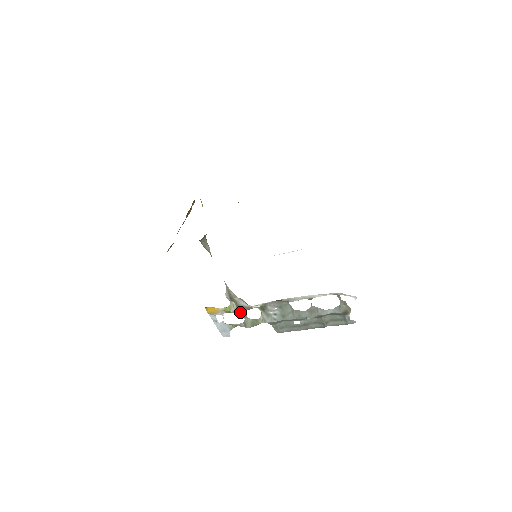
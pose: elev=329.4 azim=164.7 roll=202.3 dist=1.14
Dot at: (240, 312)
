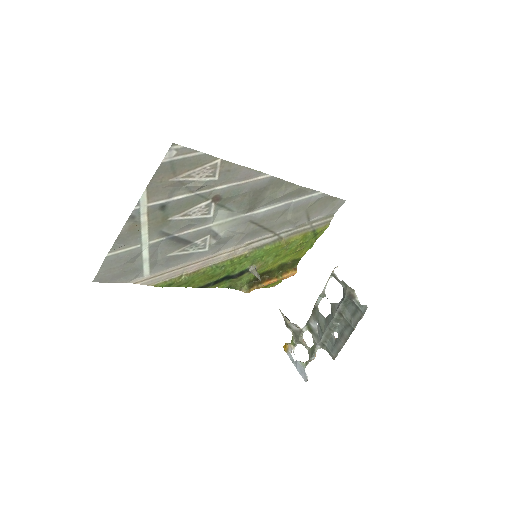
Dot at: (299, 340)
